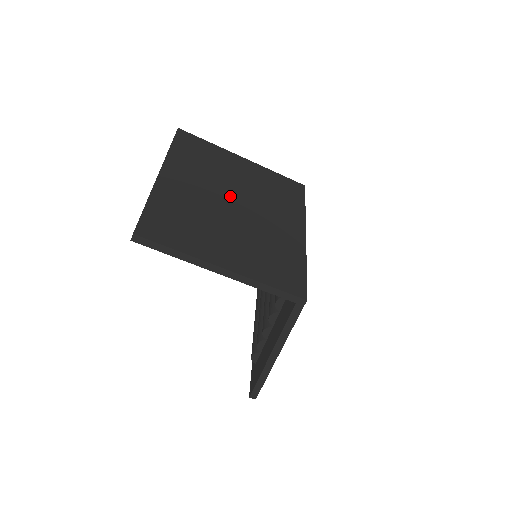
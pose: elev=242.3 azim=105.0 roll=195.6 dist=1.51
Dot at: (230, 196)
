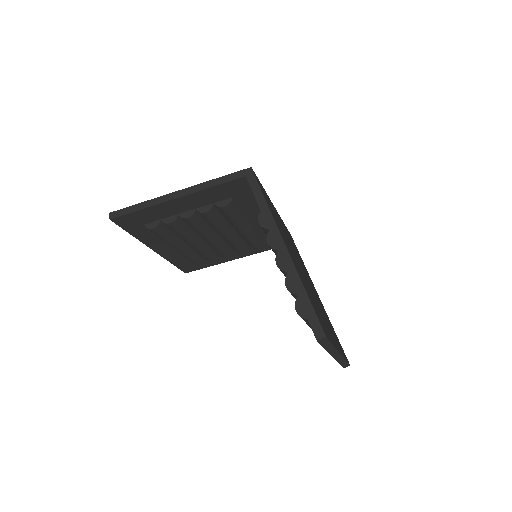
Dot at: occluded
